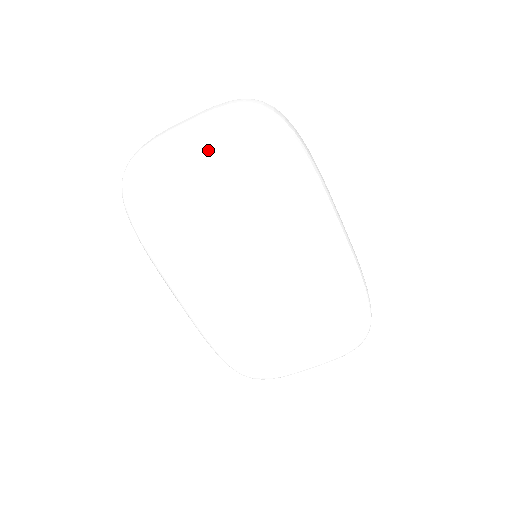
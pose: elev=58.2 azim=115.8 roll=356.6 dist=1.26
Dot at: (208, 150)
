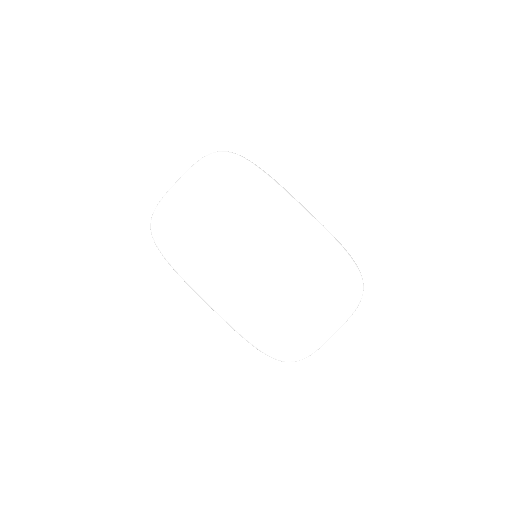
Dot at: (195, 181)
